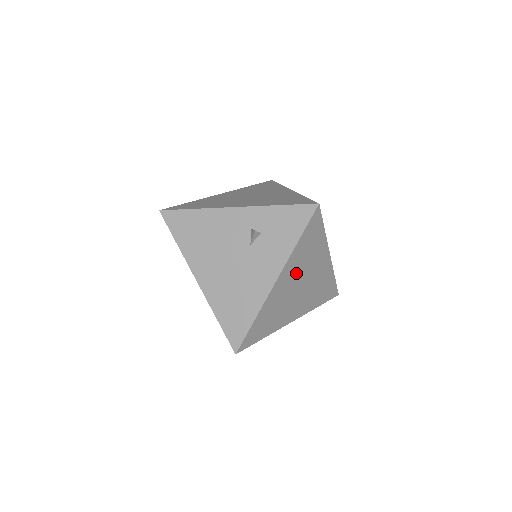
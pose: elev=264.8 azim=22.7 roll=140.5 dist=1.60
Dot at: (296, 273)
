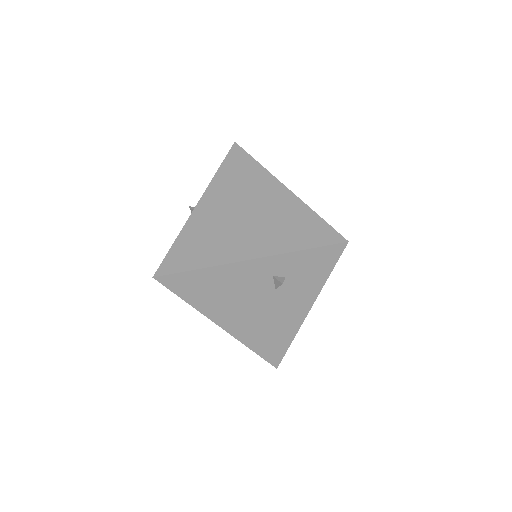
Dot at: occluded
